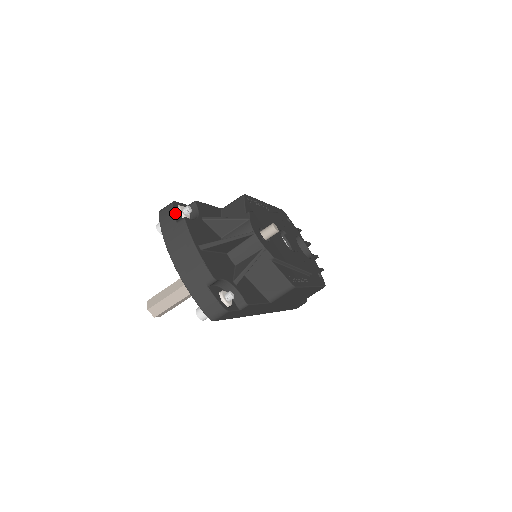
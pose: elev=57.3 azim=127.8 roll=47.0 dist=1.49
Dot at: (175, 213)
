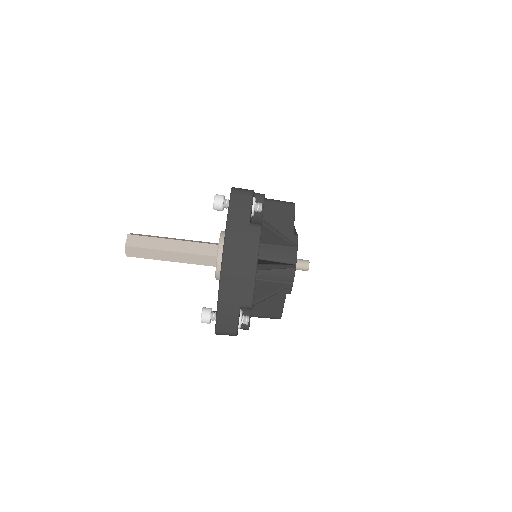
Dot at: occluded
